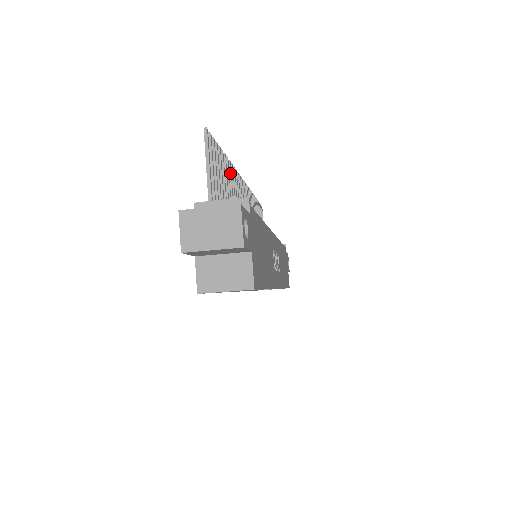
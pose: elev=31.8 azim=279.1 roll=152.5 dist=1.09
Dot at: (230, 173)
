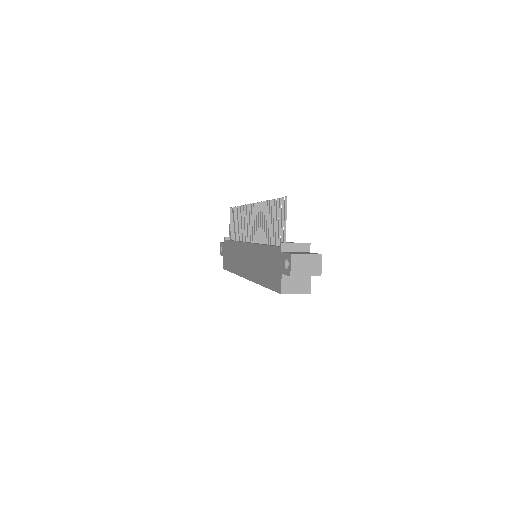
Dot at: (266, 209)
